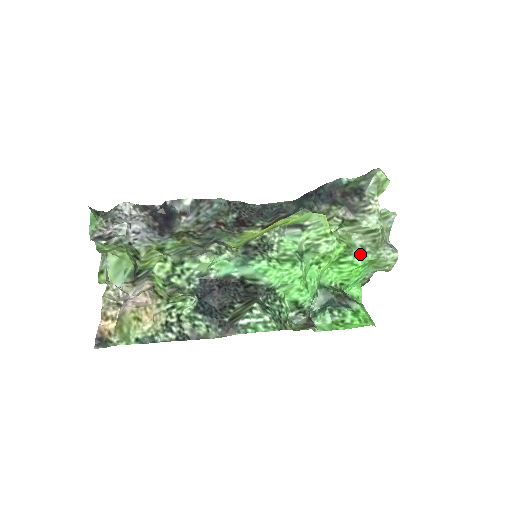
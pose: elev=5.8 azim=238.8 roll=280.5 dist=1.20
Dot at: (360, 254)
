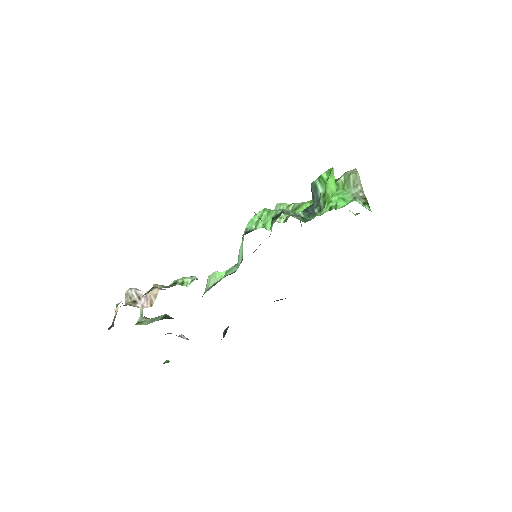
Dot at: occluded
